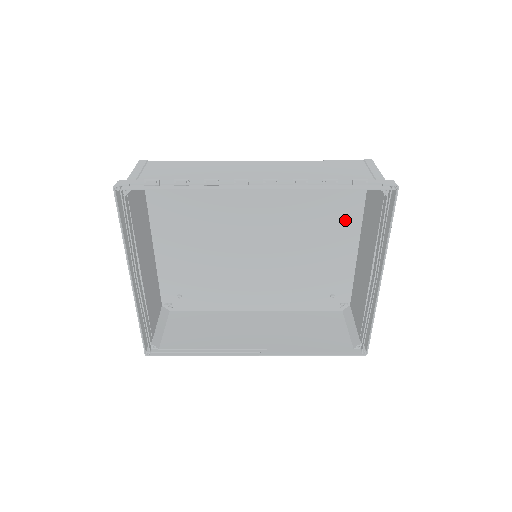
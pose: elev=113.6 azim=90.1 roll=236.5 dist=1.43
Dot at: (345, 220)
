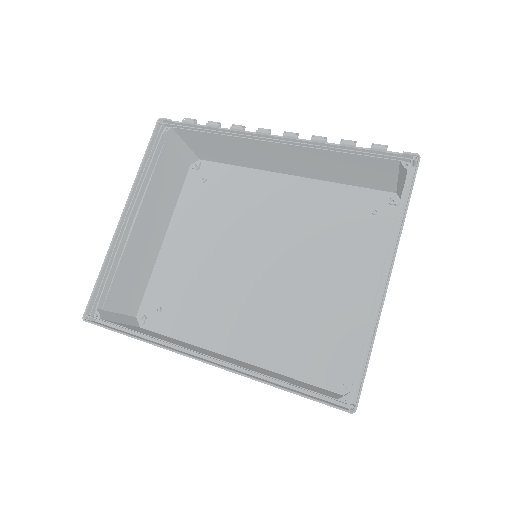
Dot at: (368, 256)
